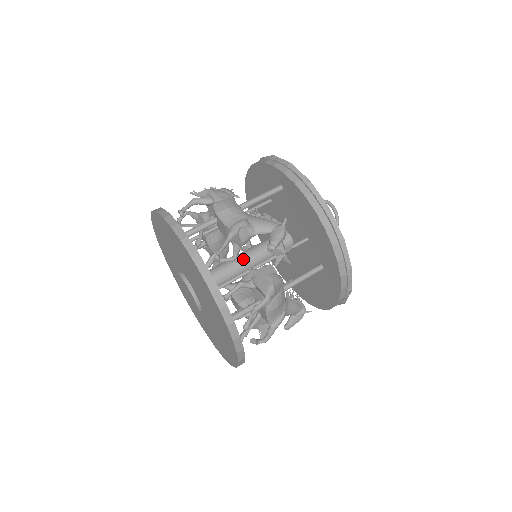
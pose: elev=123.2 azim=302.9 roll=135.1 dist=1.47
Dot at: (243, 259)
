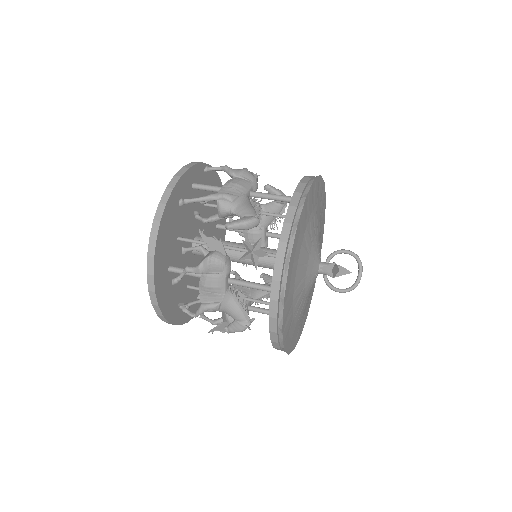
Dot at: (239, 247)
